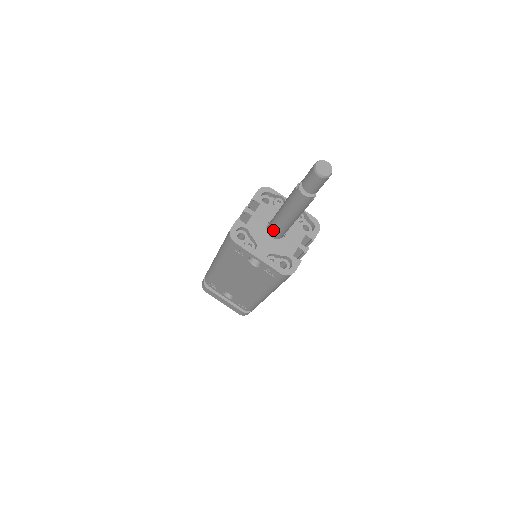
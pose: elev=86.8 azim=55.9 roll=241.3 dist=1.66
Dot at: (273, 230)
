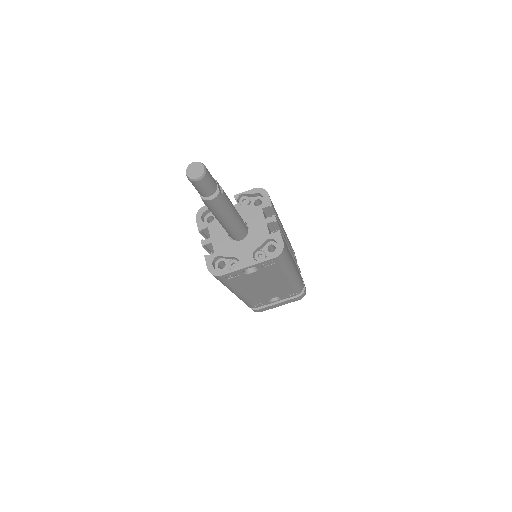
Dot at: (234, 236)
